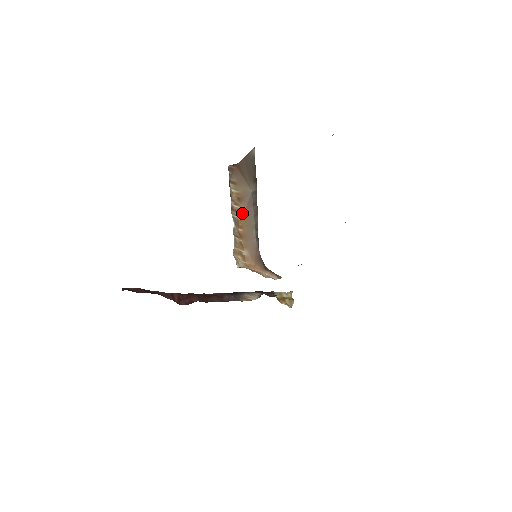
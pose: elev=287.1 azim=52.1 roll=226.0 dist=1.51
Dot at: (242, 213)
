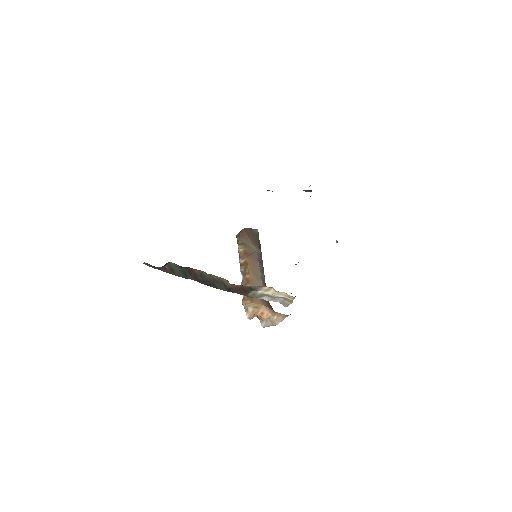
Dot at: (248, 262)
